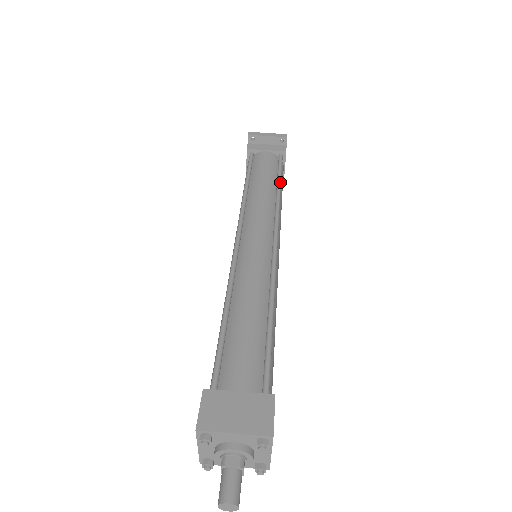
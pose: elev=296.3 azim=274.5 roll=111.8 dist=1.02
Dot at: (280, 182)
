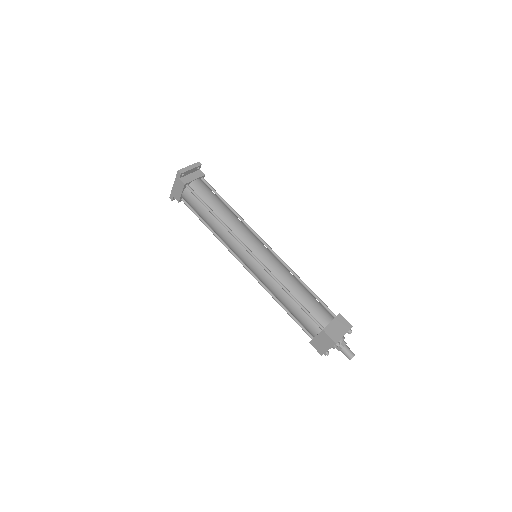
Dot at: (226, 202)
